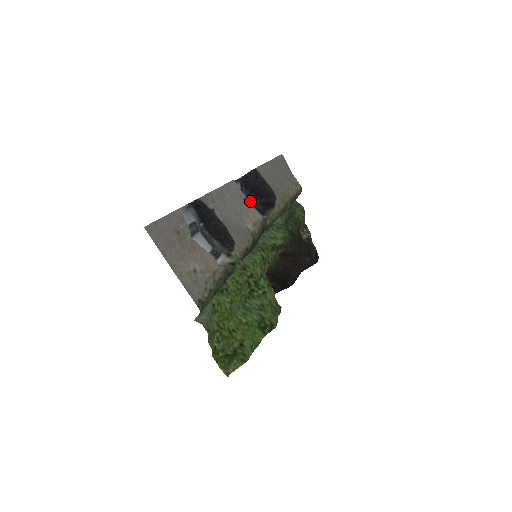
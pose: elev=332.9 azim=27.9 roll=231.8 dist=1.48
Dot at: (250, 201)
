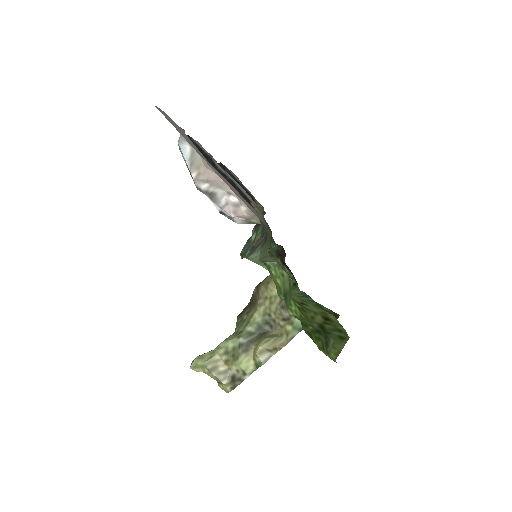
Dot at: occluded
